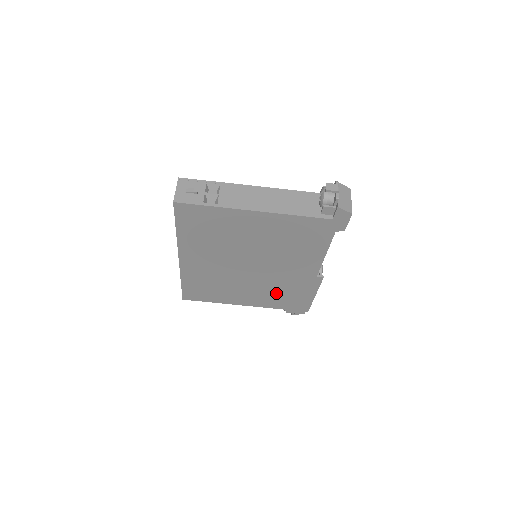
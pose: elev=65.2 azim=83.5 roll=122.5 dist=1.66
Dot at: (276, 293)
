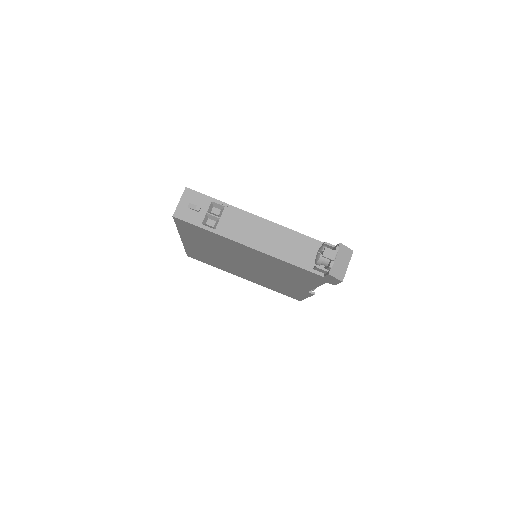
Dot at: (271, 284)
